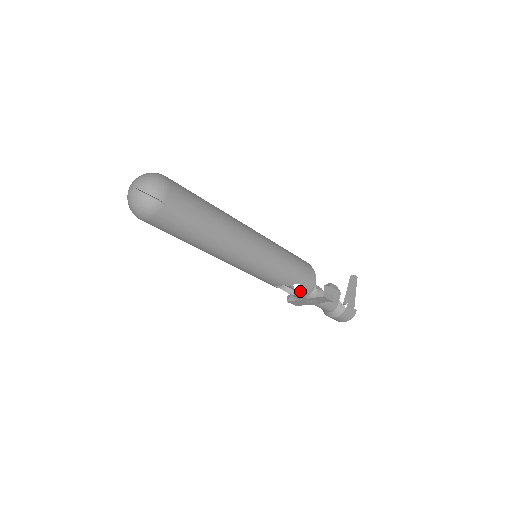
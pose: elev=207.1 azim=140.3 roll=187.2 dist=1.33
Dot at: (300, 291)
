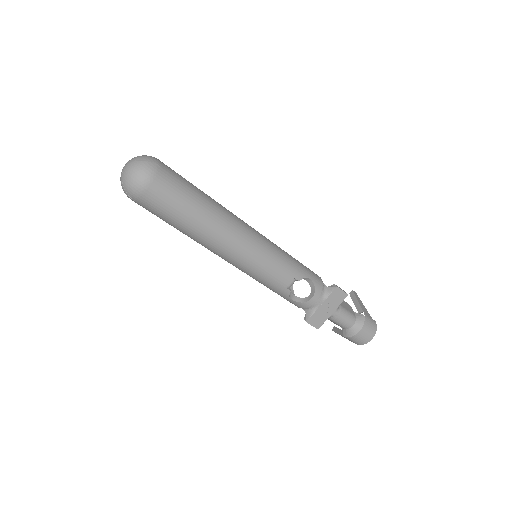
Dot at: (313, 291)
